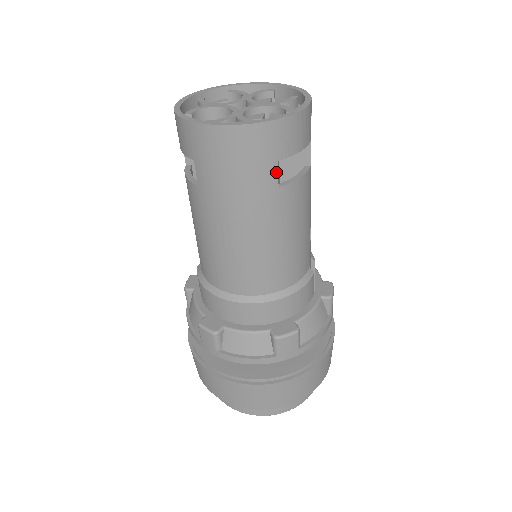
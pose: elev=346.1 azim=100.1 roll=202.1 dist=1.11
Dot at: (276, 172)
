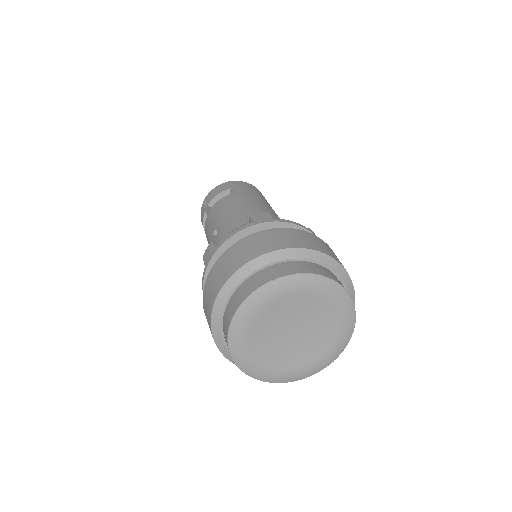
Dot at: occluded
